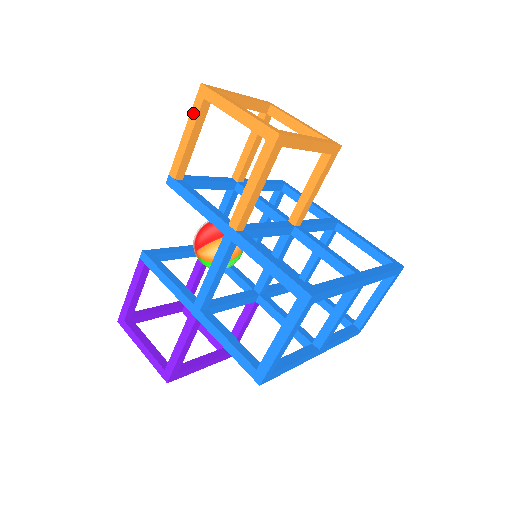
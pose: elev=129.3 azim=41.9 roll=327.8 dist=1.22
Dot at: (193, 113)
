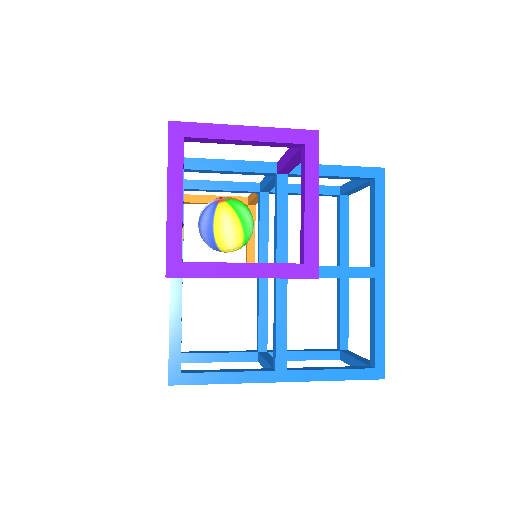
Dot at: occluded
